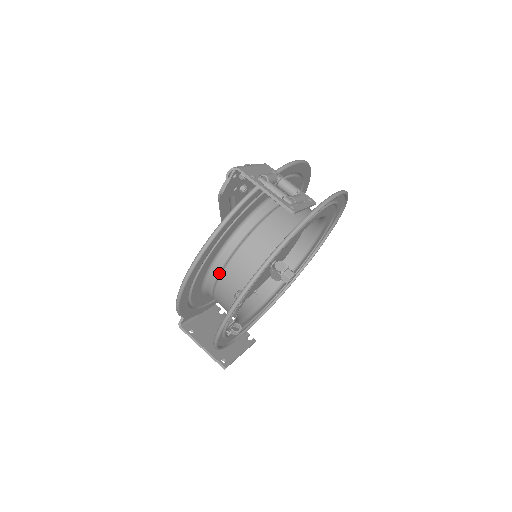
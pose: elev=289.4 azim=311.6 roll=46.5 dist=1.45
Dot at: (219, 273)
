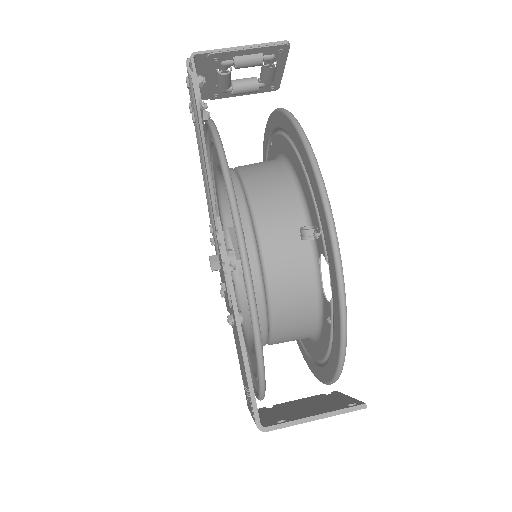
Dot at: (257, 252)
